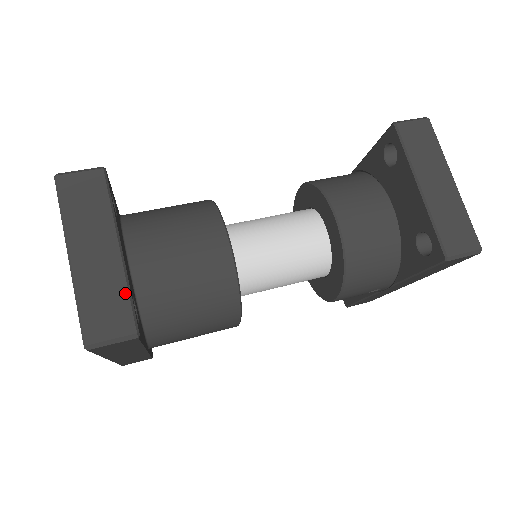
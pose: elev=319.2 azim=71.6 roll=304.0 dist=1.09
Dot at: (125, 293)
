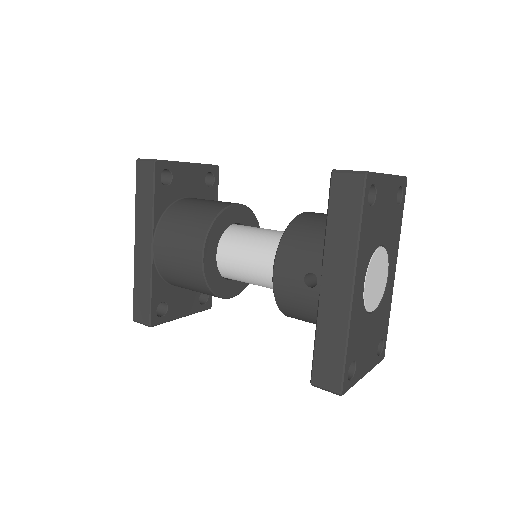
Dot at: (171, 161)
